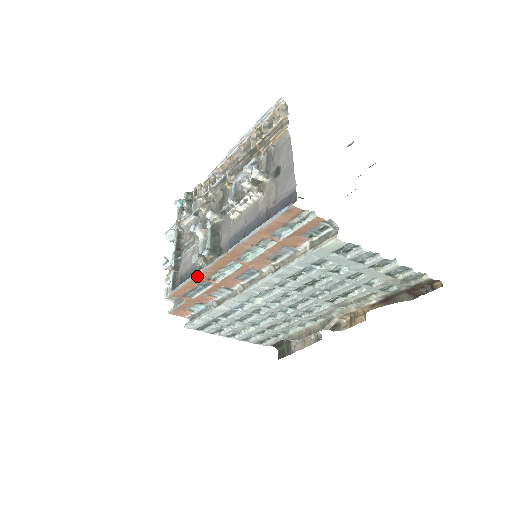
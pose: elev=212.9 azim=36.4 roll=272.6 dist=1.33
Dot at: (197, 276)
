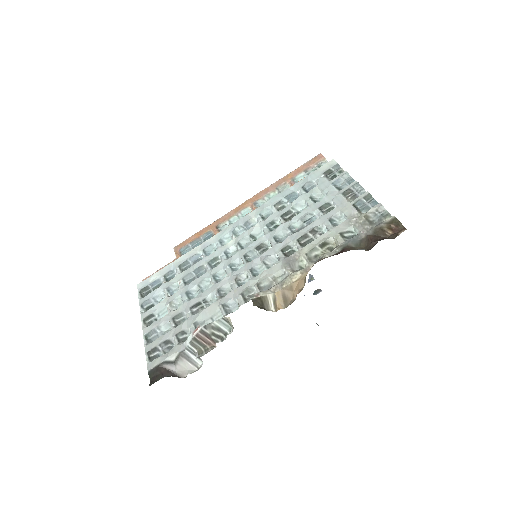
Dot at: (215, 222)
